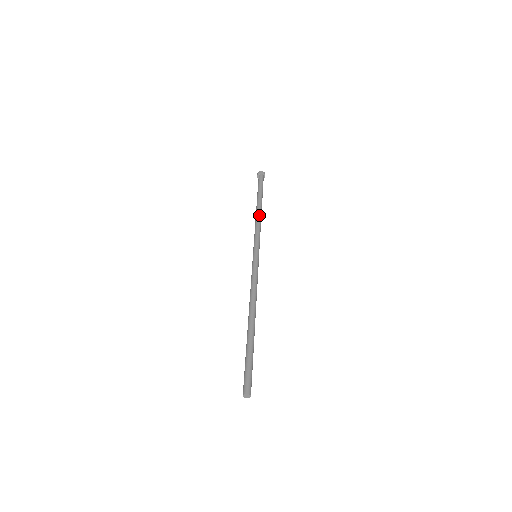
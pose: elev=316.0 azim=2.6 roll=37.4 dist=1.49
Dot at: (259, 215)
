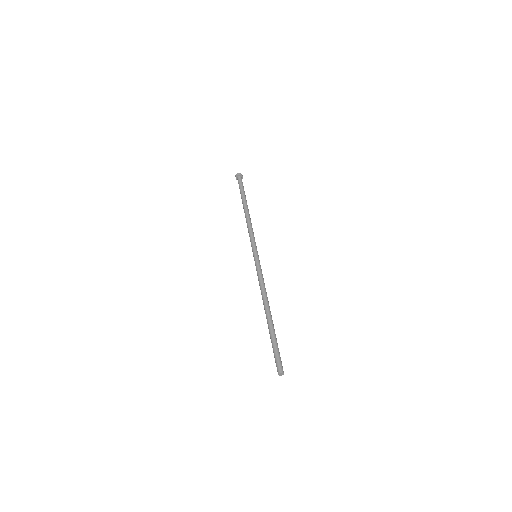
Dot at: (250, 218)
